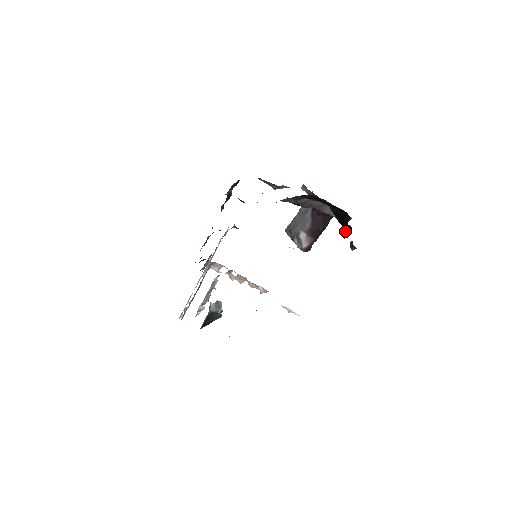
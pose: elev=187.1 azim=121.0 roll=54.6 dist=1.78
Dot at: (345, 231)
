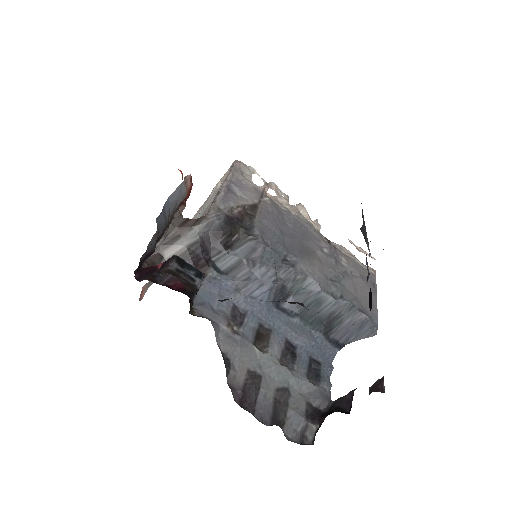
Dot at: occluded
